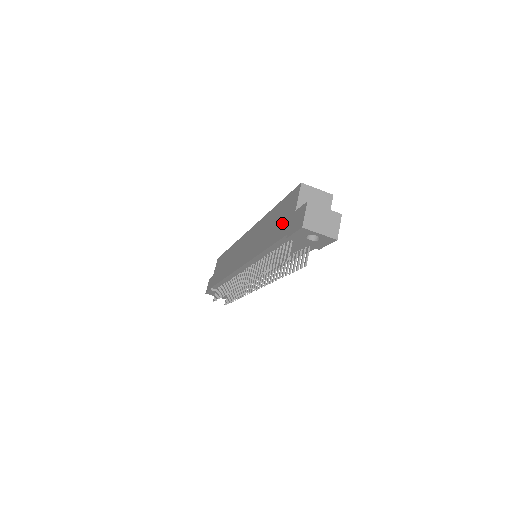
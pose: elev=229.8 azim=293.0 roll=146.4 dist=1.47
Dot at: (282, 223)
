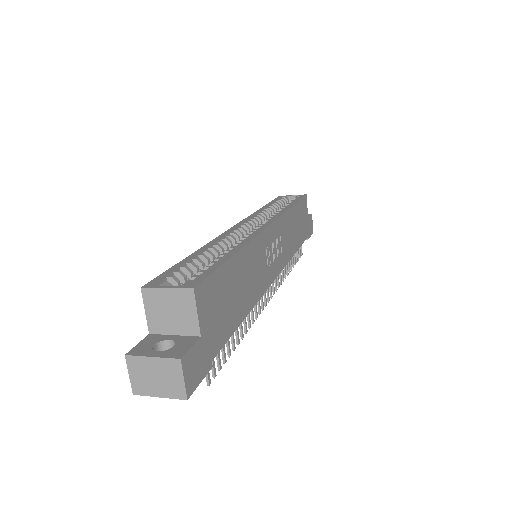
Dot at: occluded
